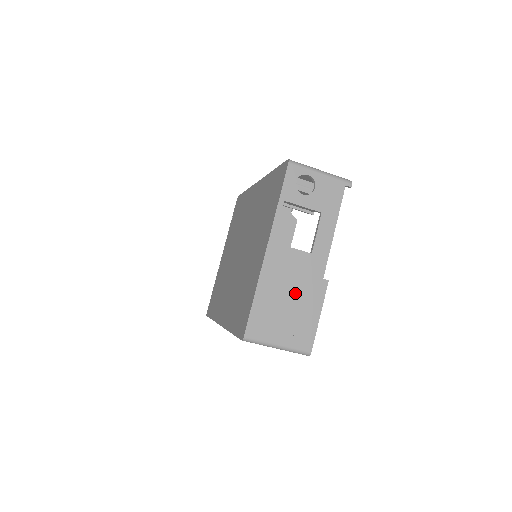
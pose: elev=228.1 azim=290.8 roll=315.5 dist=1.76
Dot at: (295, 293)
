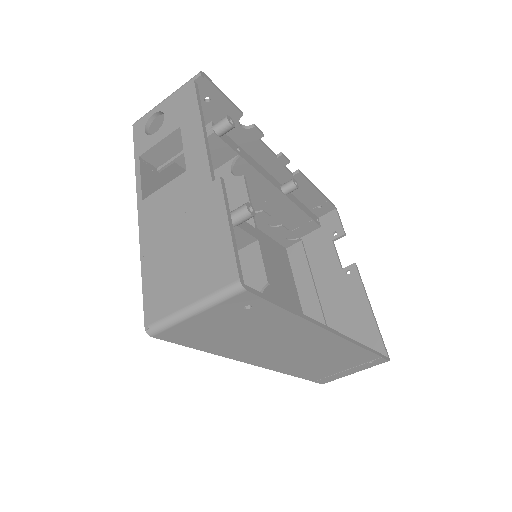
Dot at: (185, 227)
